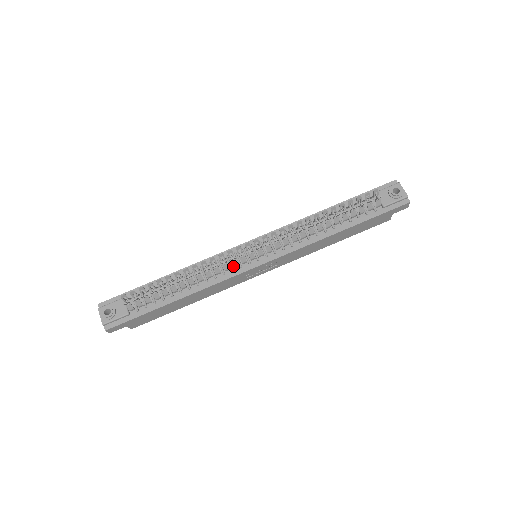
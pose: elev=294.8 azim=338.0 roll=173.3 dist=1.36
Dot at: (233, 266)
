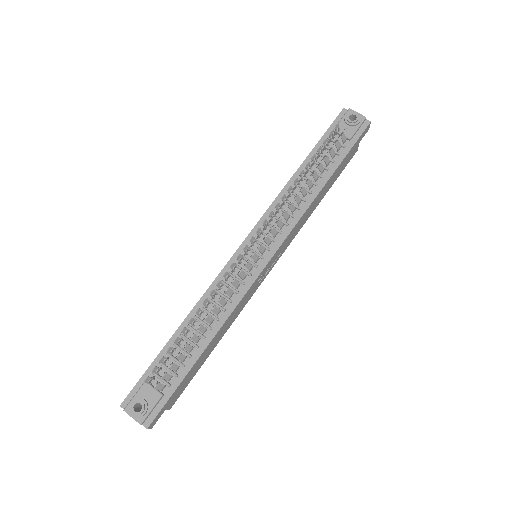
Dot at: (242, 279)
